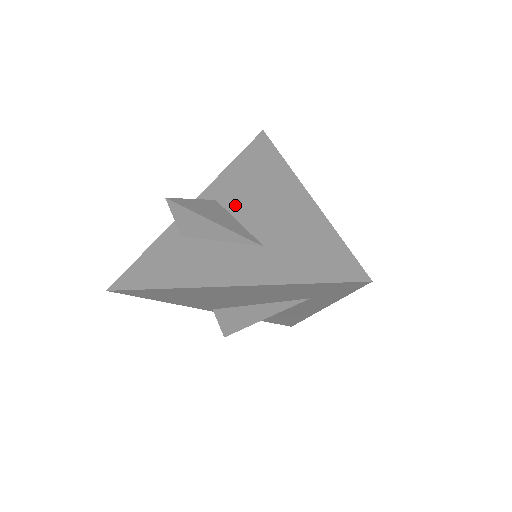
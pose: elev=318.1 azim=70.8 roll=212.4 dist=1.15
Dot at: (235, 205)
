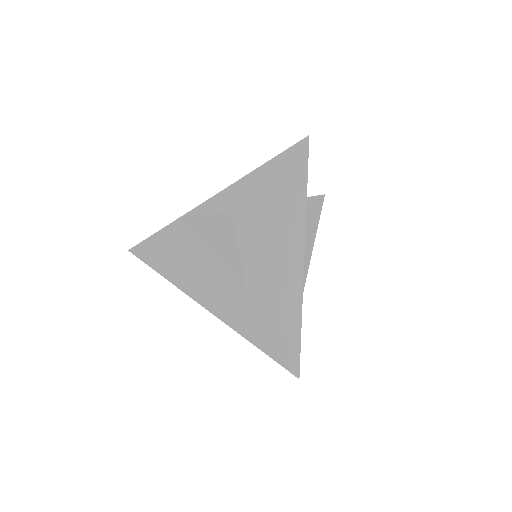
Dot at: (244, 228)
